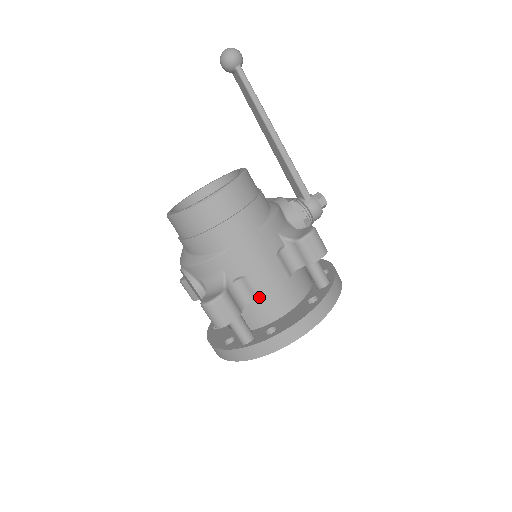
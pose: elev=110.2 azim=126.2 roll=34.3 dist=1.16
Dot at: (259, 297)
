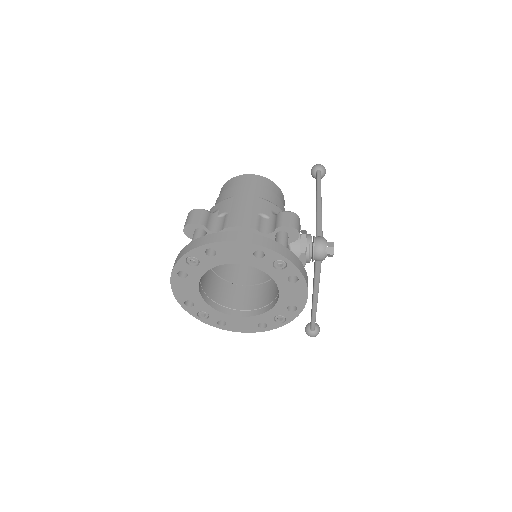
Dot at: (225, 227)
